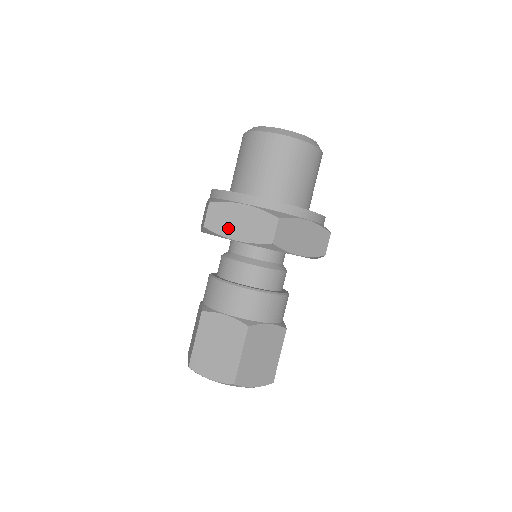
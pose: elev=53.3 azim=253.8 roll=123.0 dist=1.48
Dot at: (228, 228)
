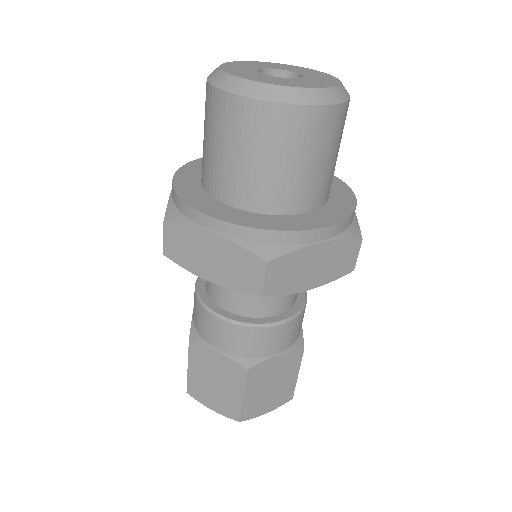
Dot at: (196, 263)
